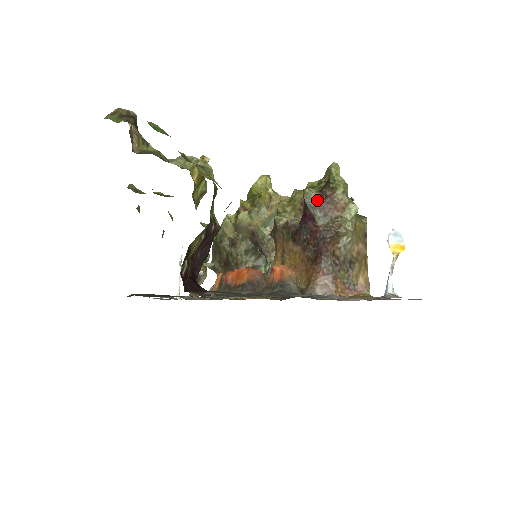
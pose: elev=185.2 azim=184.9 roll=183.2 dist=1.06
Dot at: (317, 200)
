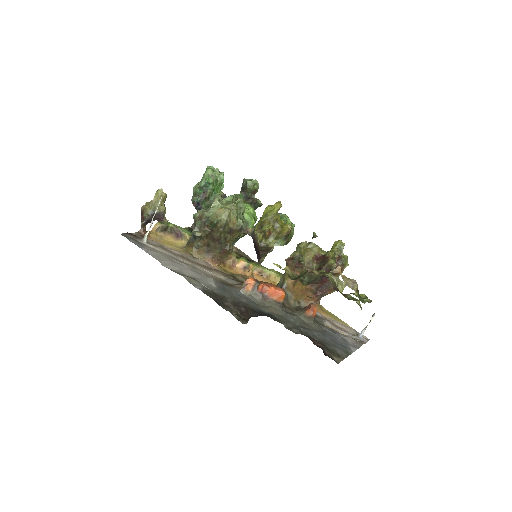
Dot at: occluded
